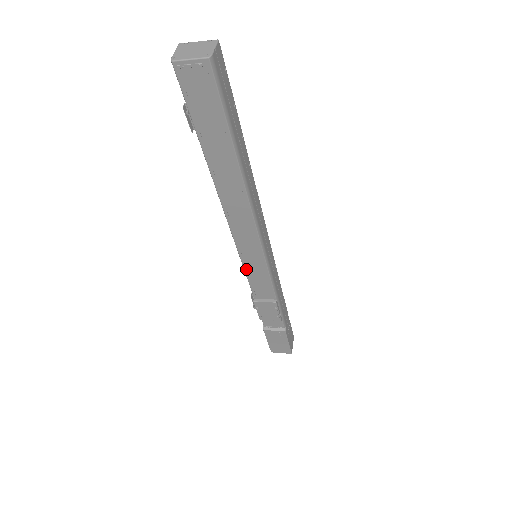
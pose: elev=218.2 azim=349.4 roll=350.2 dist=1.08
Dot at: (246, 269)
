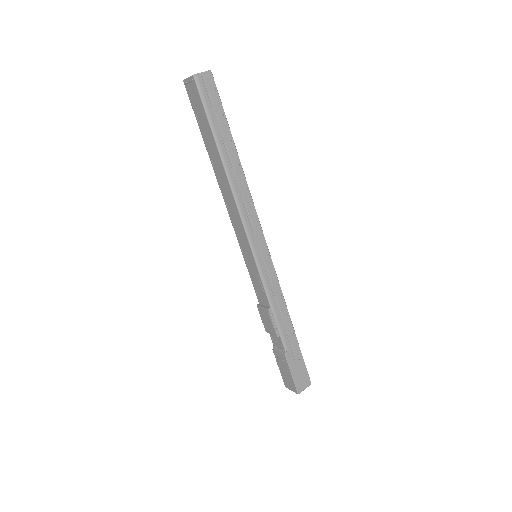
Dot at: (247, 265)
